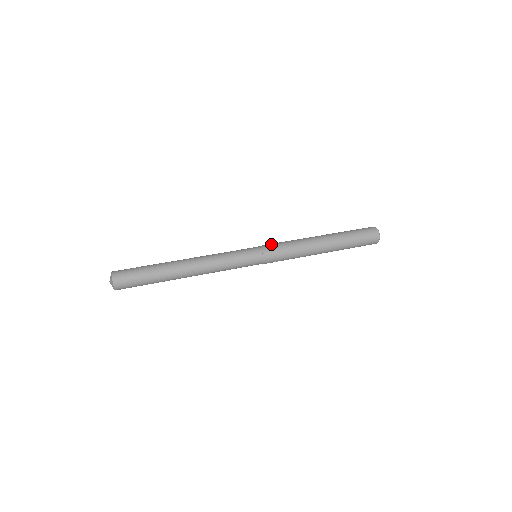
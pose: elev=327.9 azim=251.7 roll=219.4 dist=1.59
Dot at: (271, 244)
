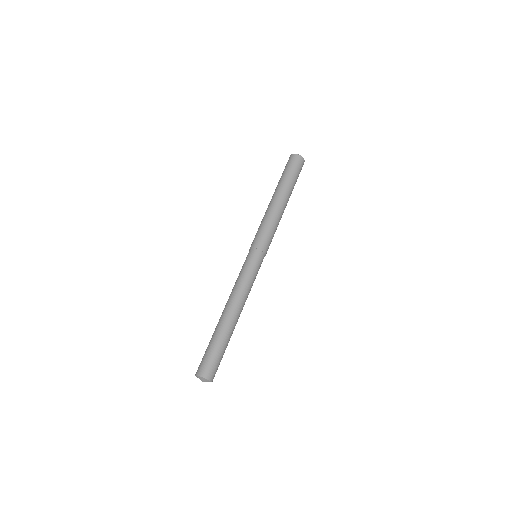
Dot at: (264, 240)
